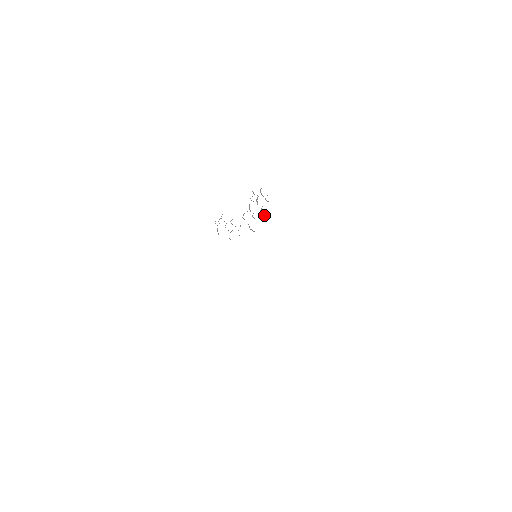
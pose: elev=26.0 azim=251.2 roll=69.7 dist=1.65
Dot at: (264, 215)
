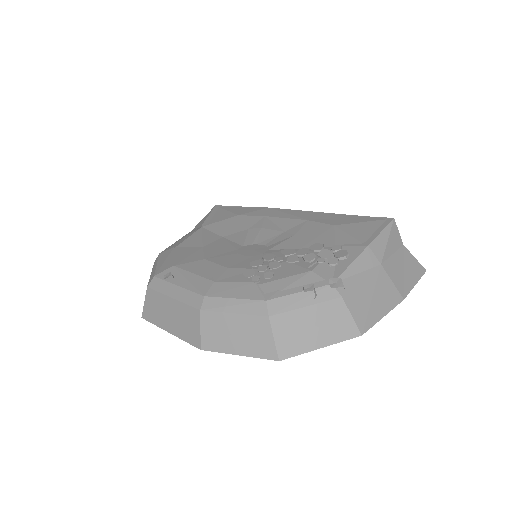
Dot at: (311, 248)
